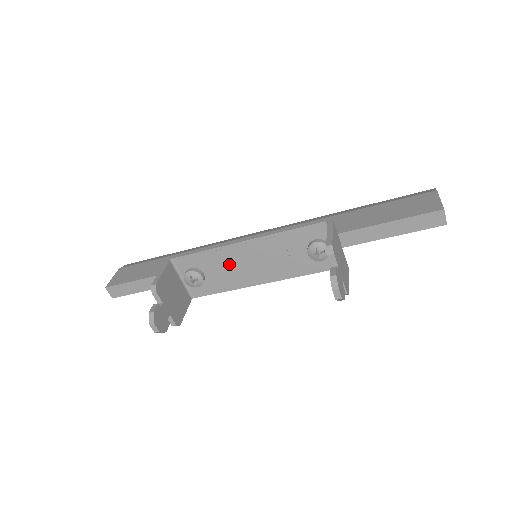
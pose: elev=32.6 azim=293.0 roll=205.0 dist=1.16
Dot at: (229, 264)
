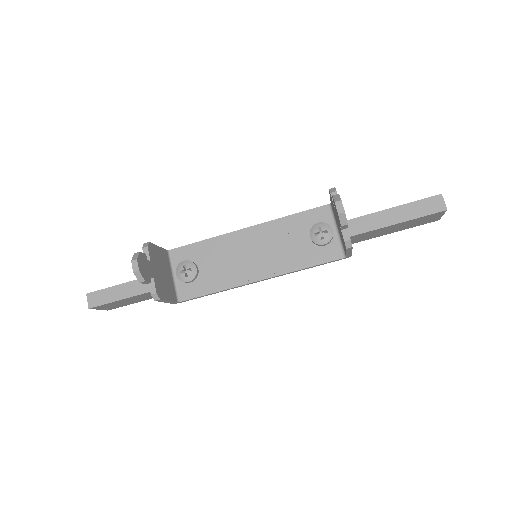
Dot at: (227, 255)
